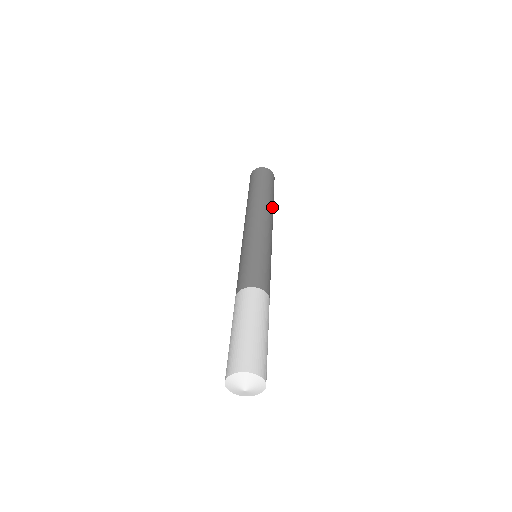
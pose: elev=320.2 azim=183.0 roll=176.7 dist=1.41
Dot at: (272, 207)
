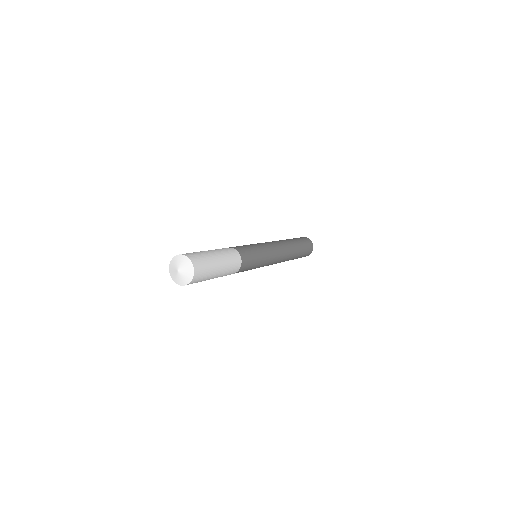
Dot at: (288, 242)
